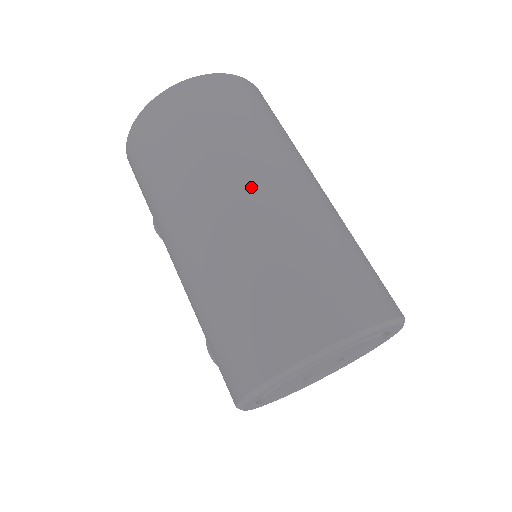
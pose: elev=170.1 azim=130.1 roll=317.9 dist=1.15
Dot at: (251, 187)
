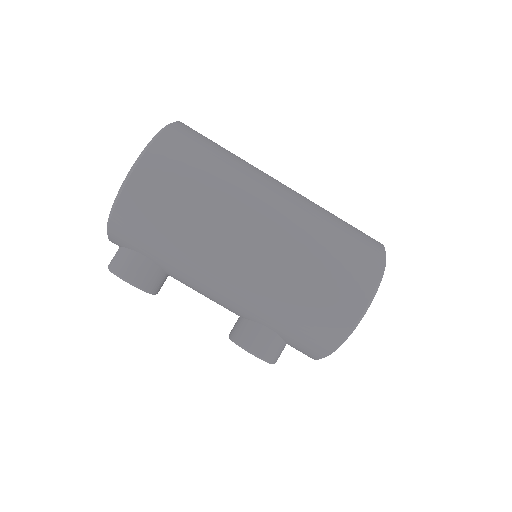
Dot at: (279, 185)
